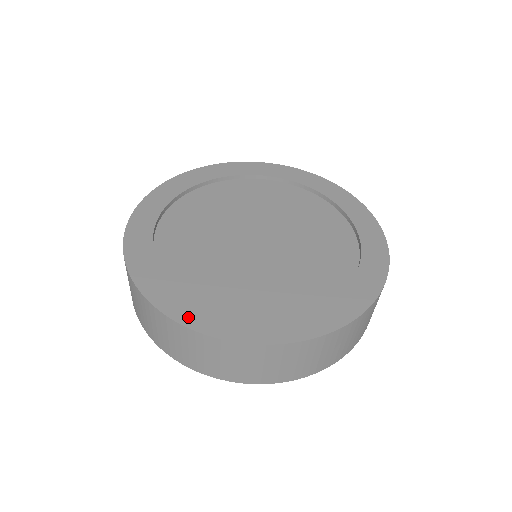
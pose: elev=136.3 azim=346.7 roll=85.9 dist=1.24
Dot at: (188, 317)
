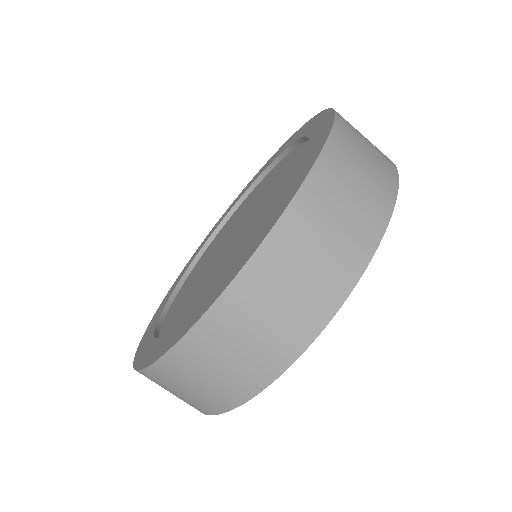
Dot at: (177, 336)
